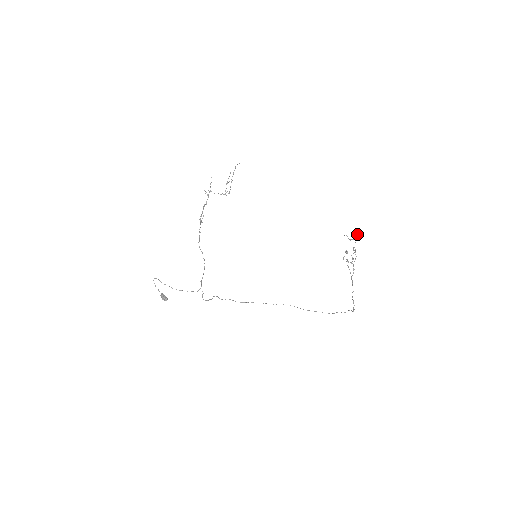
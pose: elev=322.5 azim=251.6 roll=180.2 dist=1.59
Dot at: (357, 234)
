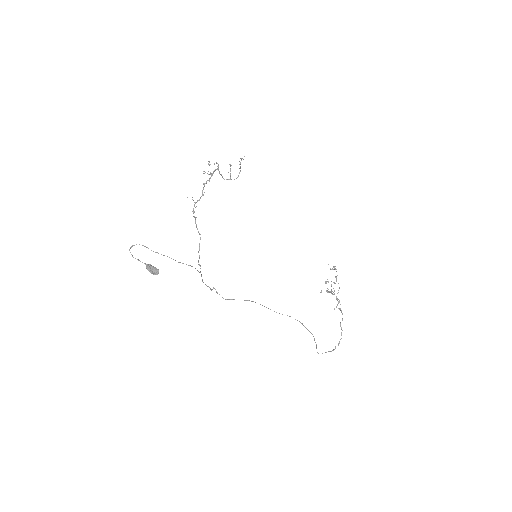
Dot at: occluded
